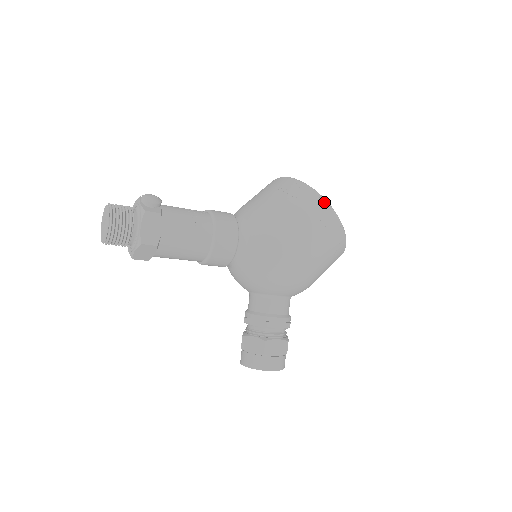
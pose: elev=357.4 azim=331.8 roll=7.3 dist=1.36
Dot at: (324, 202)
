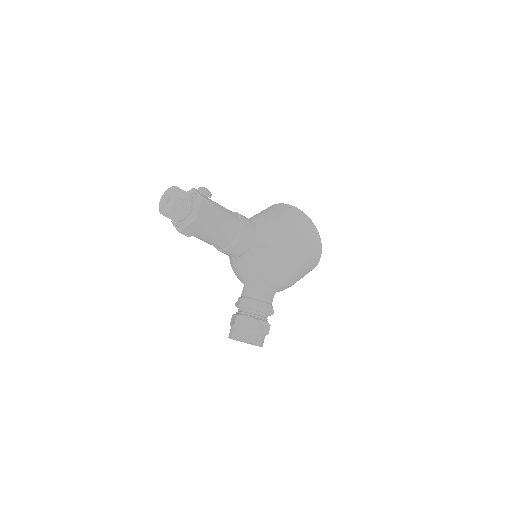
Dot at: (314, 226)
